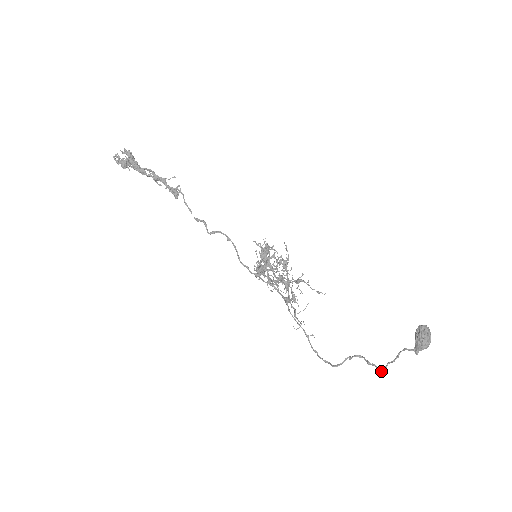
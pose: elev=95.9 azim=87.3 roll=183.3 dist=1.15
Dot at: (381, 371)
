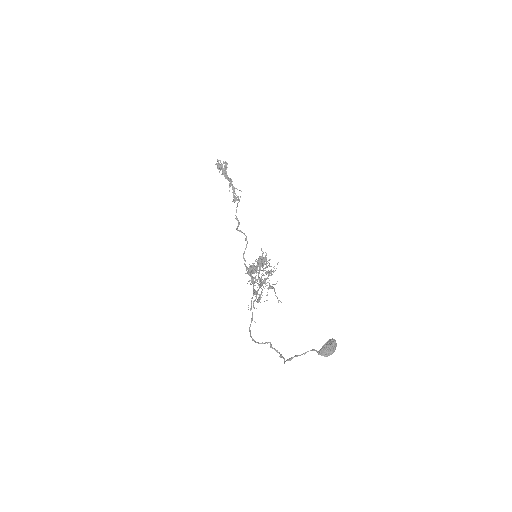
Dot at: (287, 360)
